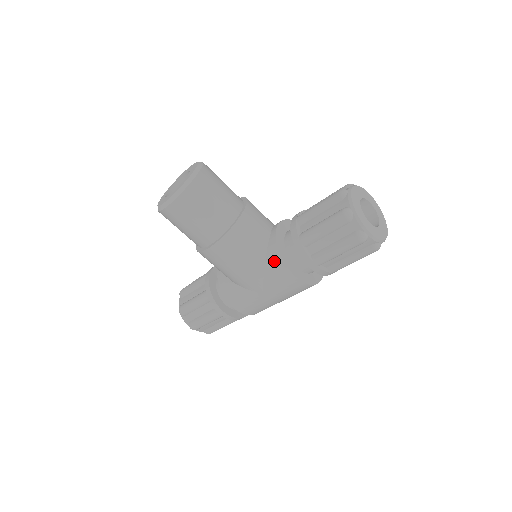
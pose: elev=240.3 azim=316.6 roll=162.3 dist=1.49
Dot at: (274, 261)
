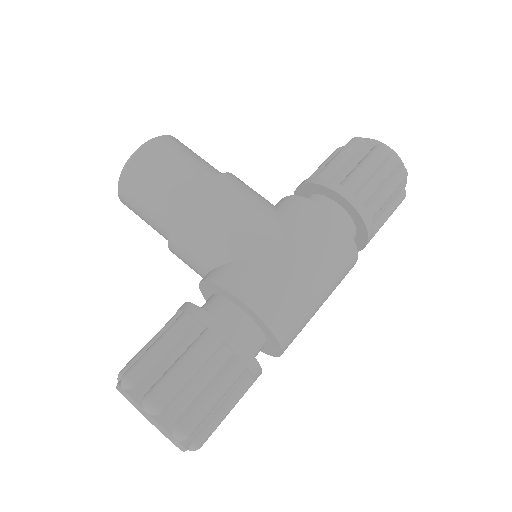
Dot at: (292, 204)
